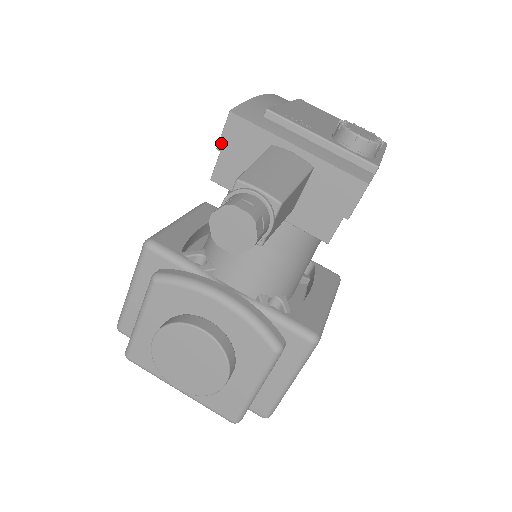
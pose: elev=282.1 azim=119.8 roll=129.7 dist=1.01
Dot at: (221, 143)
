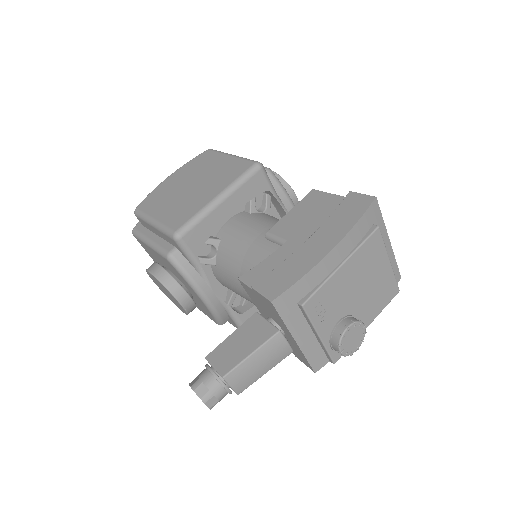
Dot at: (256, 291)
